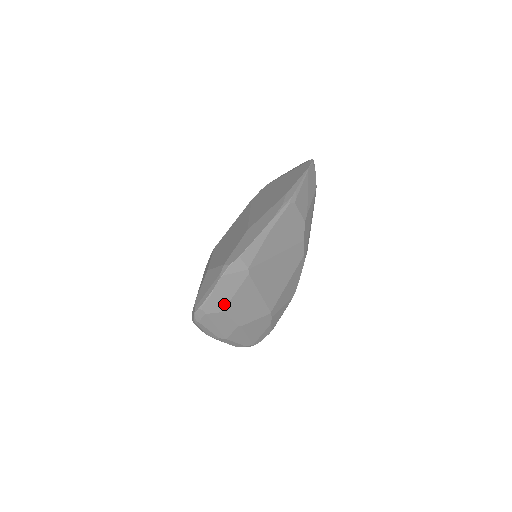
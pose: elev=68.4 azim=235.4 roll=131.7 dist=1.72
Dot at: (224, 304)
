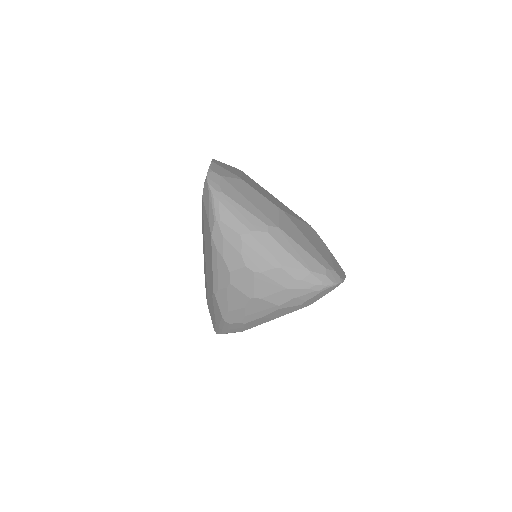
Dot at: (236, 175)
